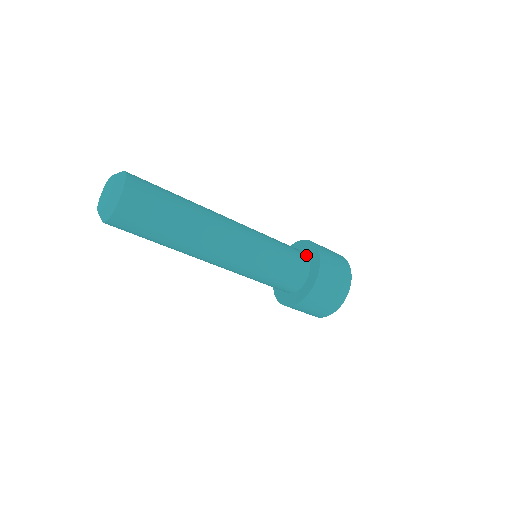
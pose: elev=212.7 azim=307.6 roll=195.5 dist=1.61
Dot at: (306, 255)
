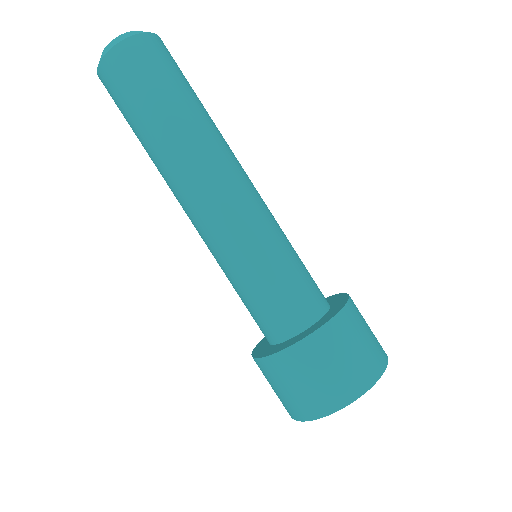
Dot at: occluded
